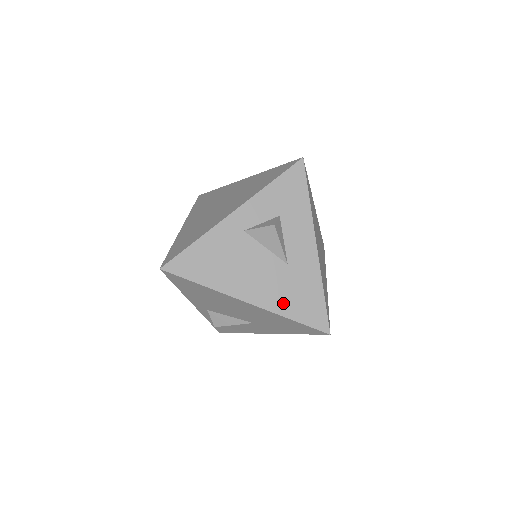
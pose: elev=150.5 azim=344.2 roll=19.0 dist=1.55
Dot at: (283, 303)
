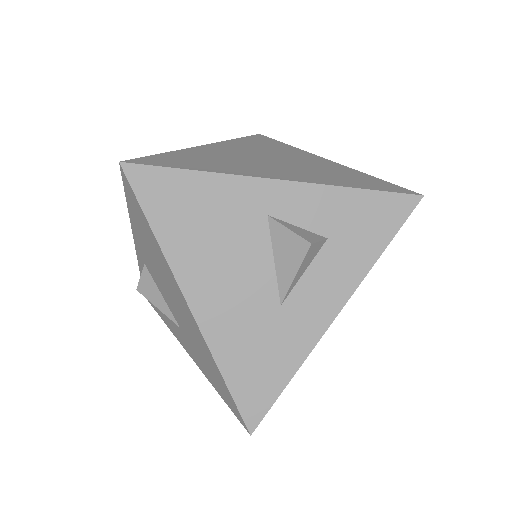
Dot at: (231, 346)
